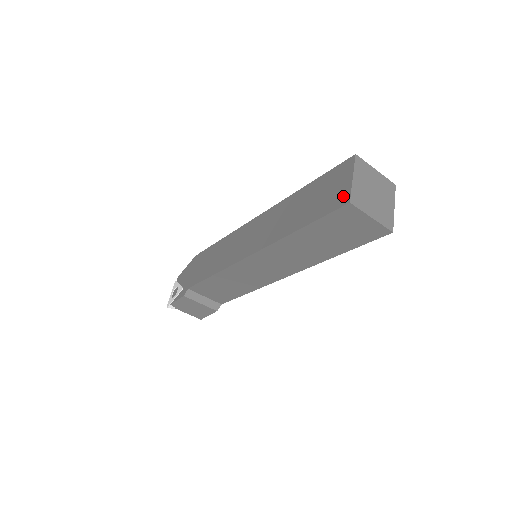
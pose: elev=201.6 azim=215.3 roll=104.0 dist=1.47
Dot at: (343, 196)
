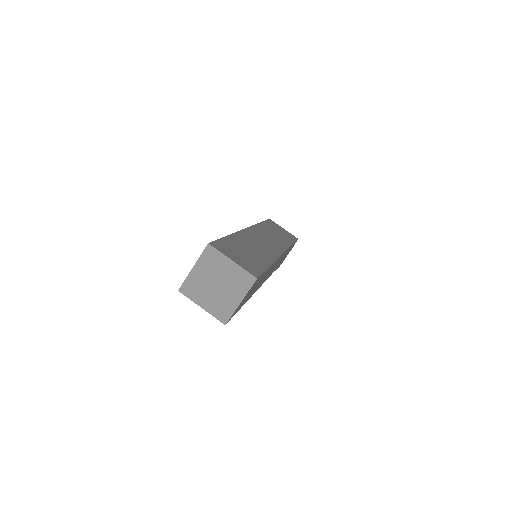
Dot at: occluded
